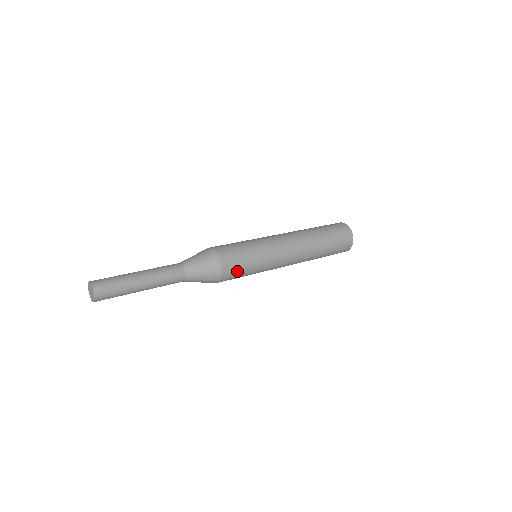
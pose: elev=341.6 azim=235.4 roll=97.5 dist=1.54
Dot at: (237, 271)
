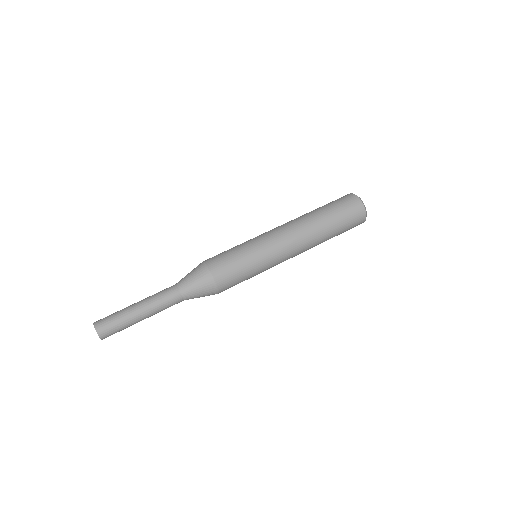
Dot at: (234, 283)
